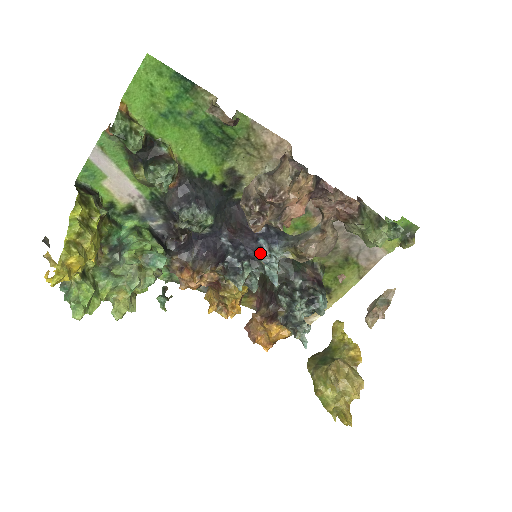
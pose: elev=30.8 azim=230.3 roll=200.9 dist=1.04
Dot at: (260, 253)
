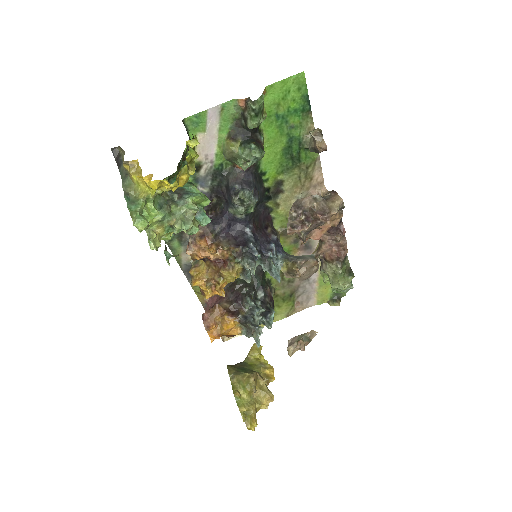
Dot at: (271, 254)
